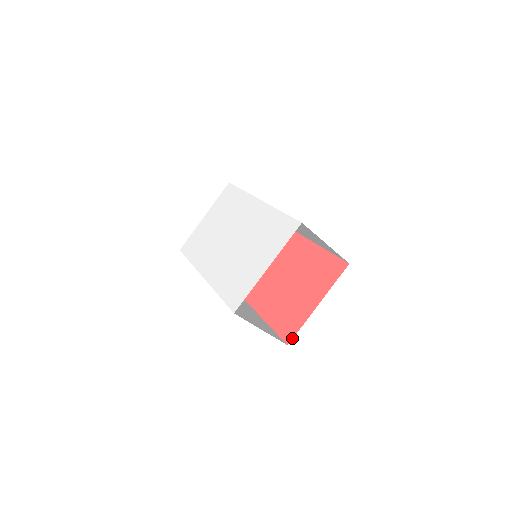
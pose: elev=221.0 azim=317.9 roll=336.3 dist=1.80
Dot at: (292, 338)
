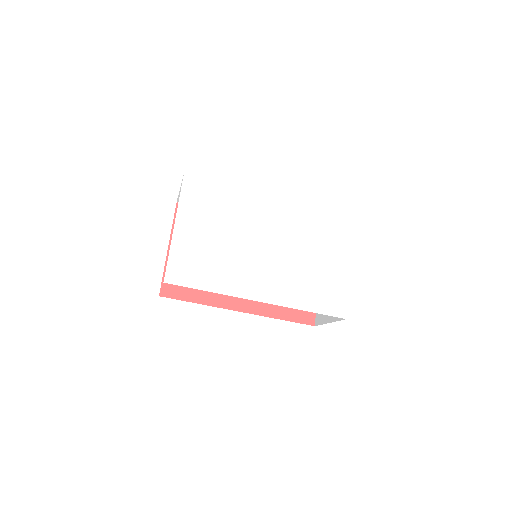
Dot at: (315, 318)
